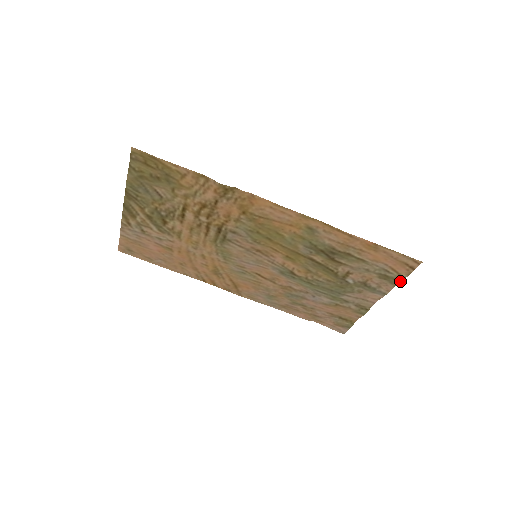
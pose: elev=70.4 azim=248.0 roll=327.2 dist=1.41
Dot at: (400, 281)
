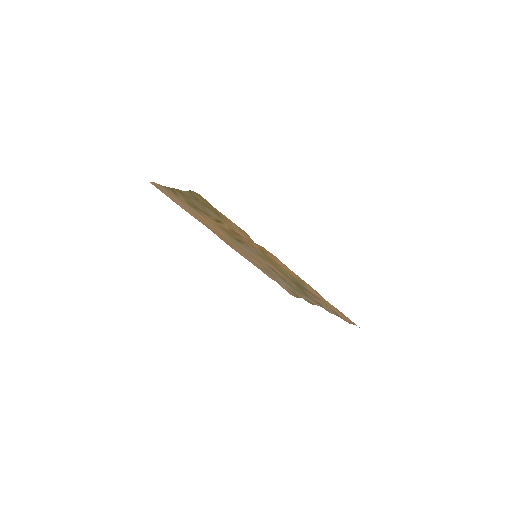
Dot at: (341, 318)
